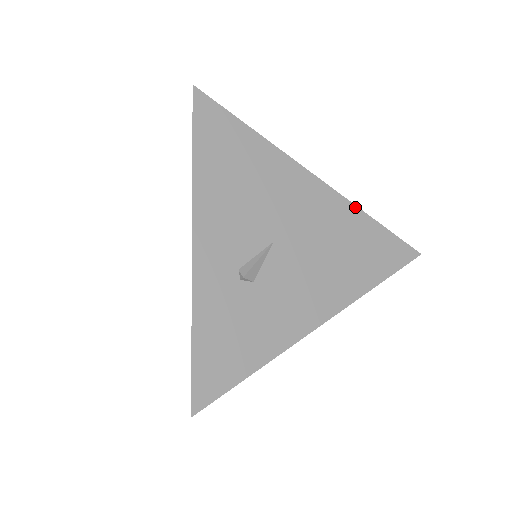
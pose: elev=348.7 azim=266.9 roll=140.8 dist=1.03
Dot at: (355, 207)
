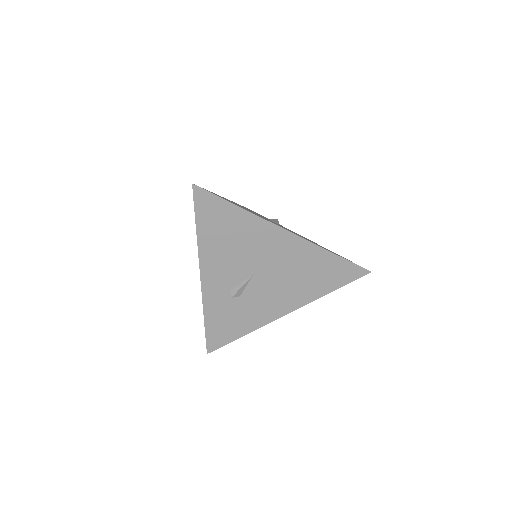
Dot at: (318, 247)
